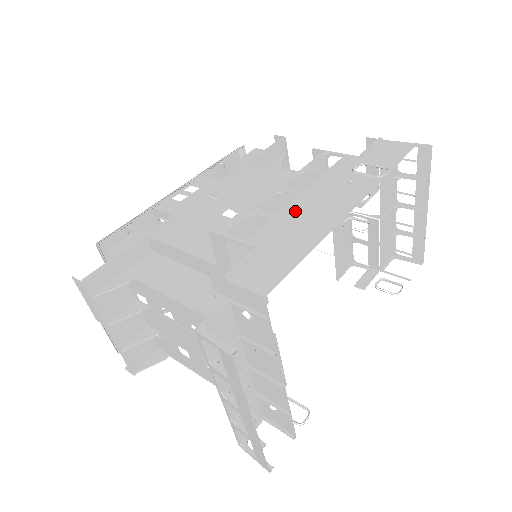
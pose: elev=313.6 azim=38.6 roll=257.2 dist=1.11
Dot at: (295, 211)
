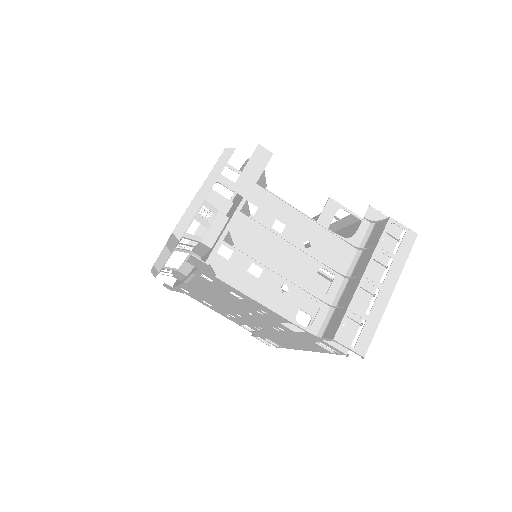
Dot at: (342, 227)
